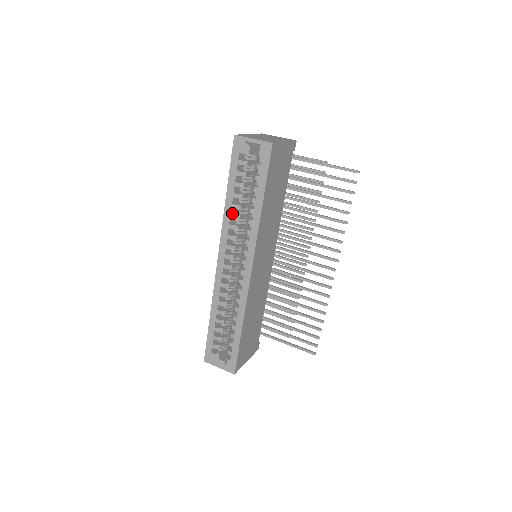
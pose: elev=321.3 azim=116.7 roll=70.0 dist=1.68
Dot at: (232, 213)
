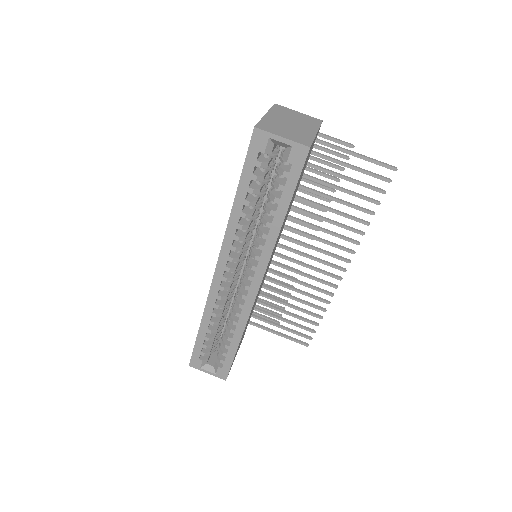
Dot at: (239, 221)
